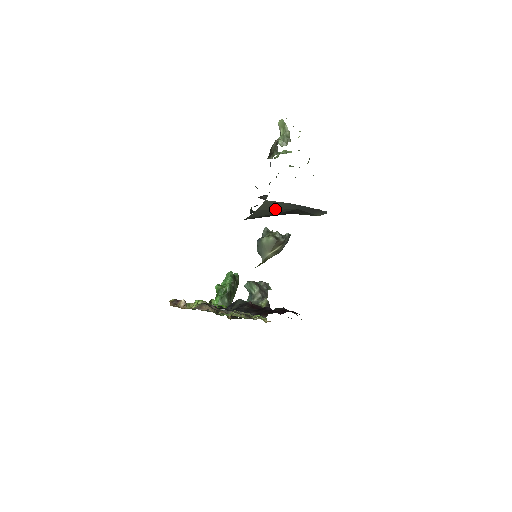
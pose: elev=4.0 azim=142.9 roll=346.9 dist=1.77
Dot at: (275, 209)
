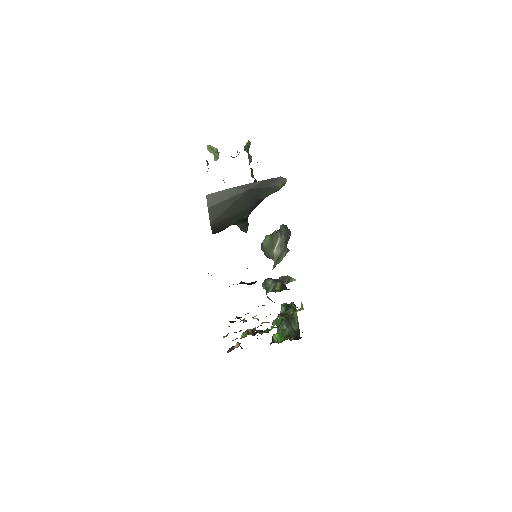
Dot at: (225, 199)
